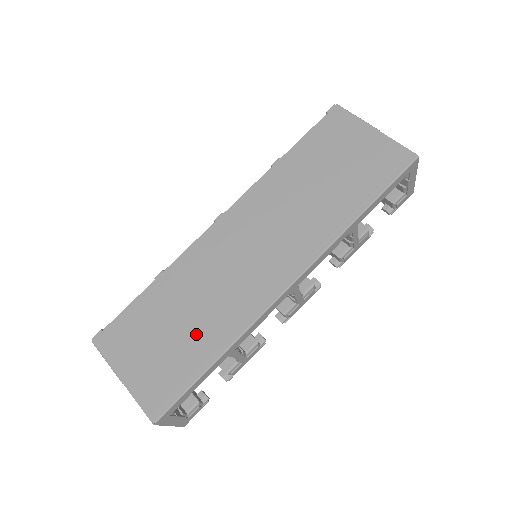
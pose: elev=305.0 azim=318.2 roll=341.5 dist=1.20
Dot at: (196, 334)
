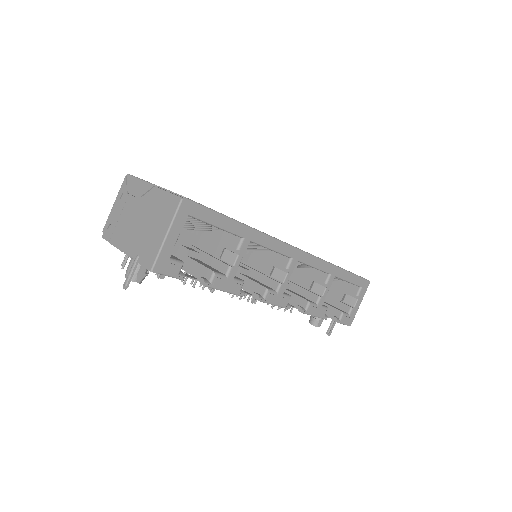
Dot at: occluded
